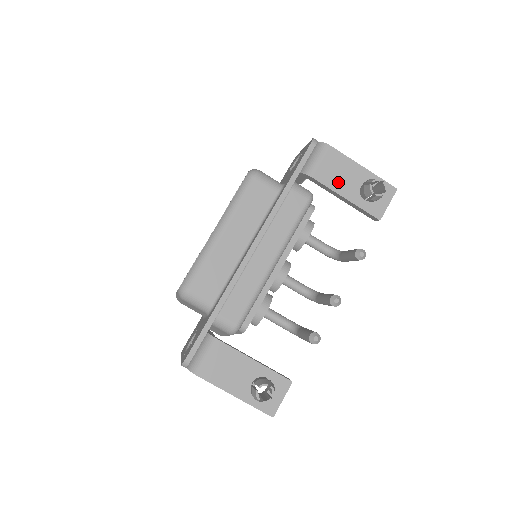
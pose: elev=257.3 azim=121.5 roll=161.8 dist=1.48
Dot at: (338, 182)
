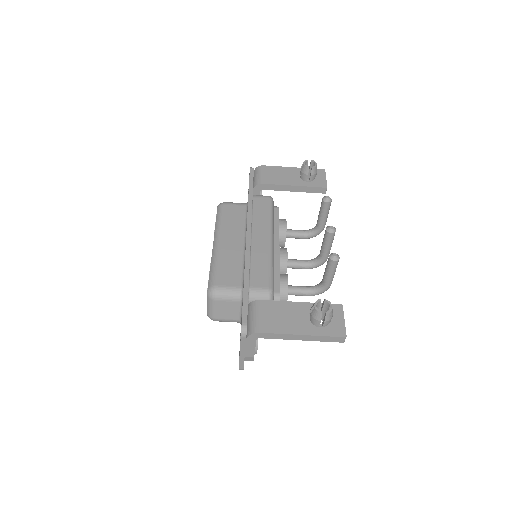
Dot at: (283, 180)
